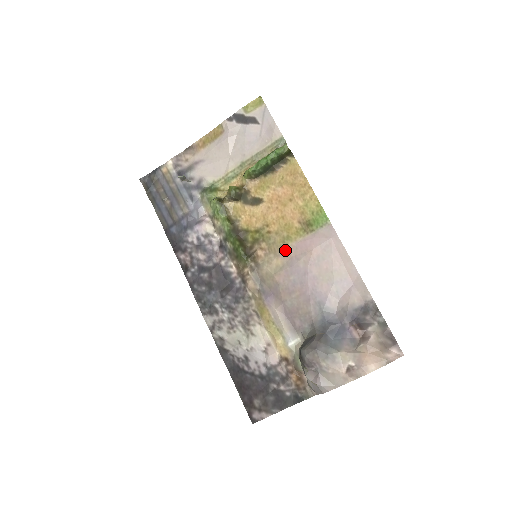
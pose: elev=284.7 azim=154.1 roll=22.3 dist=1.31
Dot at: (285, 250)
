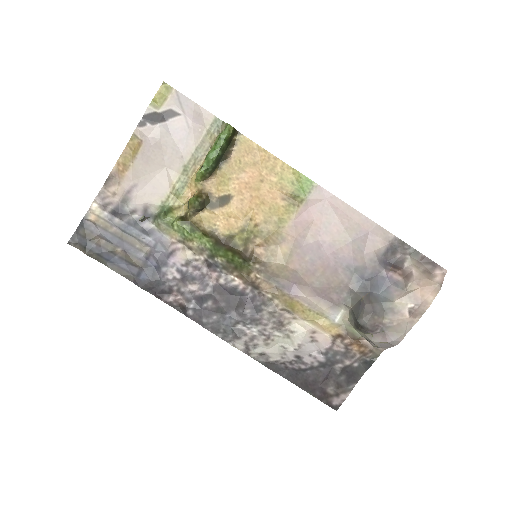
Dot at: (284, 234)
